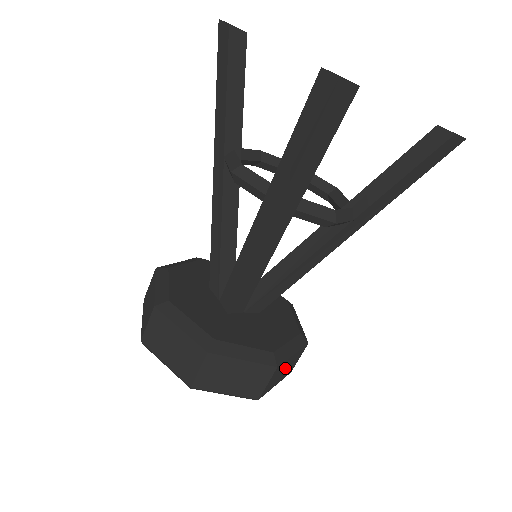
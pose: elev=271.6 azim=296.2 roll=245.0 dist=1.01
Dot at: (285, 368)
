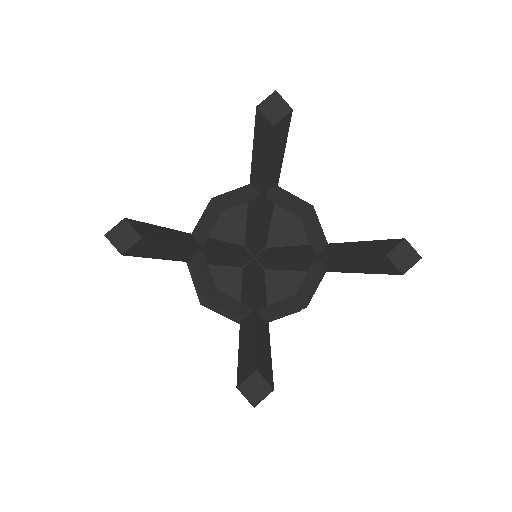
Dot at: occluded
